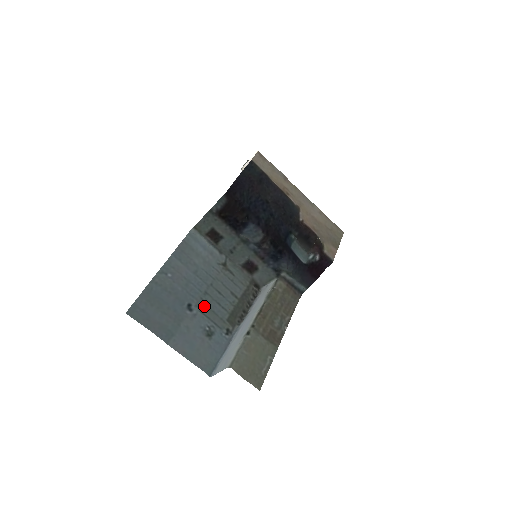
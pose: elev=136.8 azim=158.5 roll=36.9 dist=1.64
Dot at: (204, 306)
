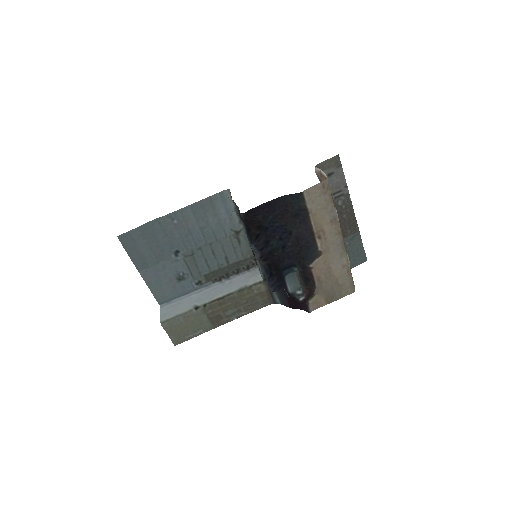
Dot at: (191, 257)
